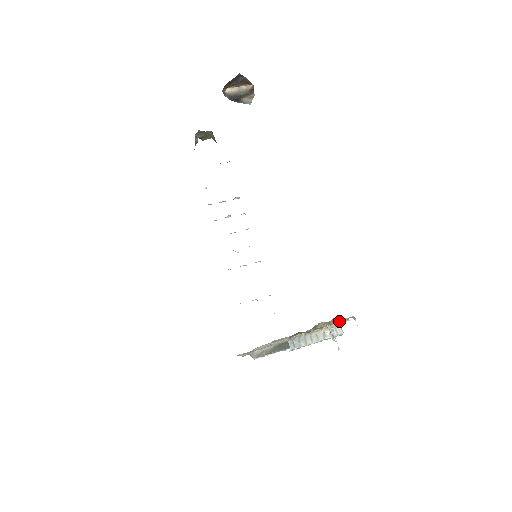
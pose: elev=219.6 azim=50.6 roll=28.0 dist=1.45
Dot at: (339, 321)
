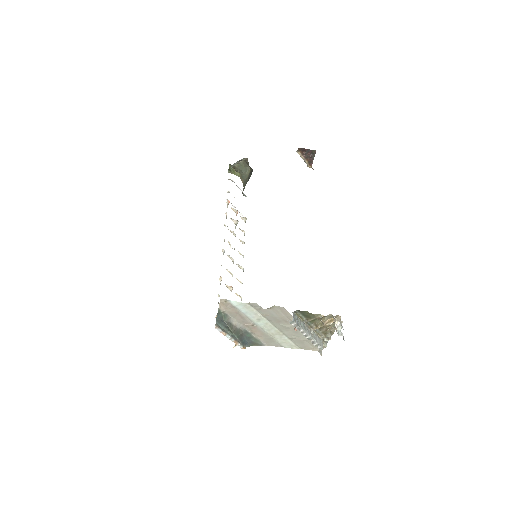
Dot at: (334, 331)
